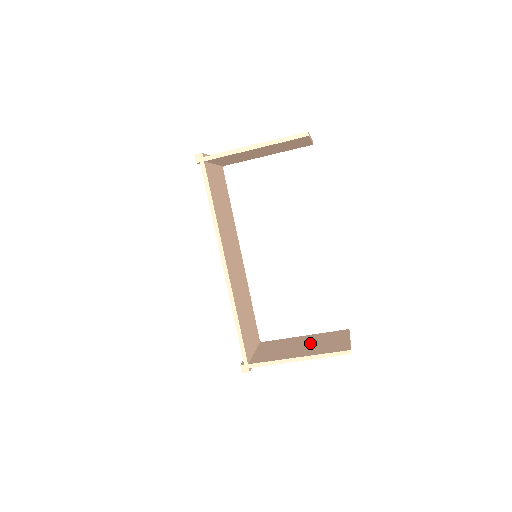
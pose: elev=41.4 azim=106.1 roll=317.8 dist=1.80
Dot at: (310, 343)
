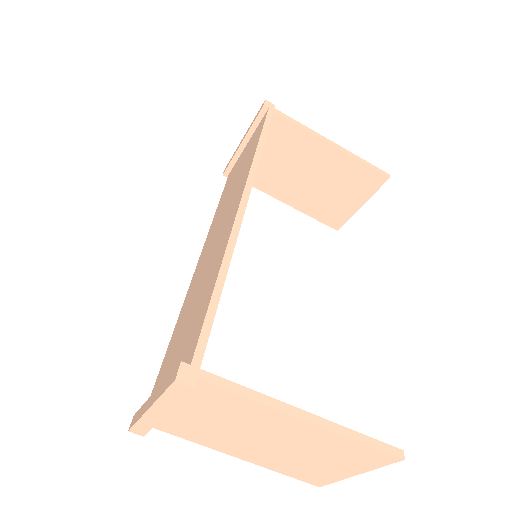
Dot at: occluded
